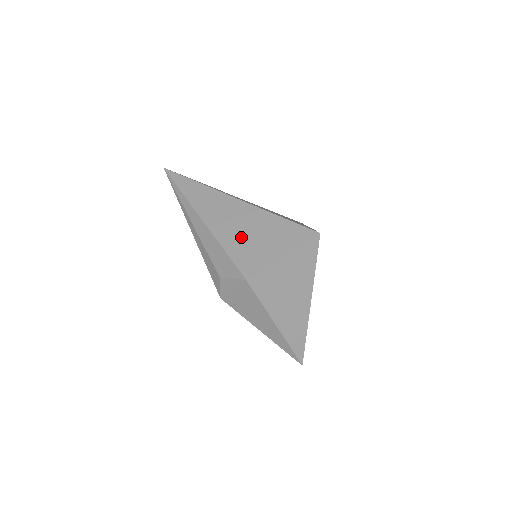
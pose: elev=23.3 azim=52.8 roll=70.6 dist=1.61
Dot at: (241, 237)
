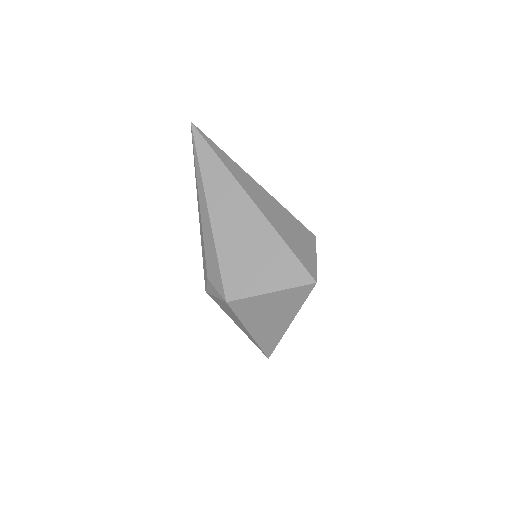
Dot at: (239, 251)
